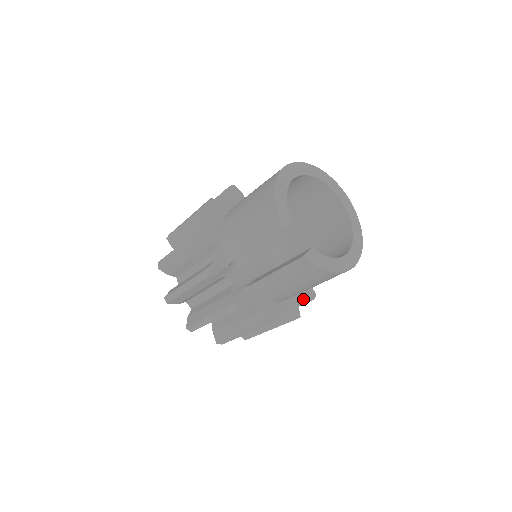
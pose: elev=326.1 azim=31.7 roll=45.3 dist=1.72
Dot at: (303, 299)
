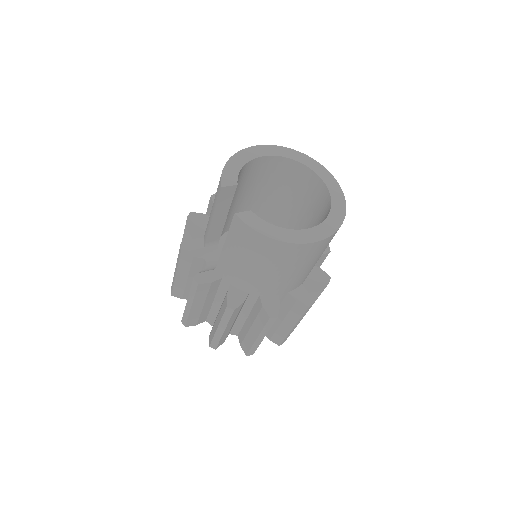
Dot at: (297, 307)
